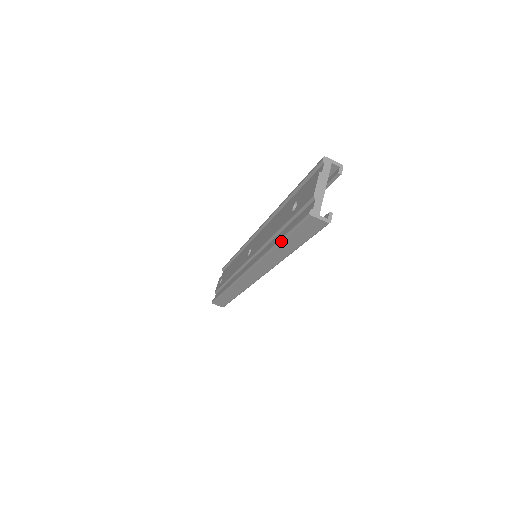
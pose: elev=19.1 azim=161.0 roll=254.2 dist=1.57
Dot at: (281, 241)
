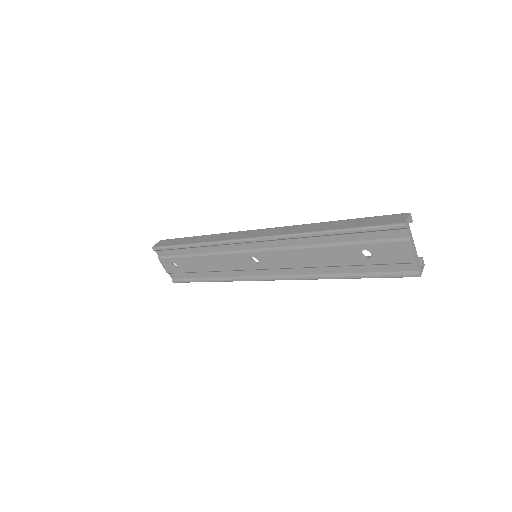
Dot at: occluded
